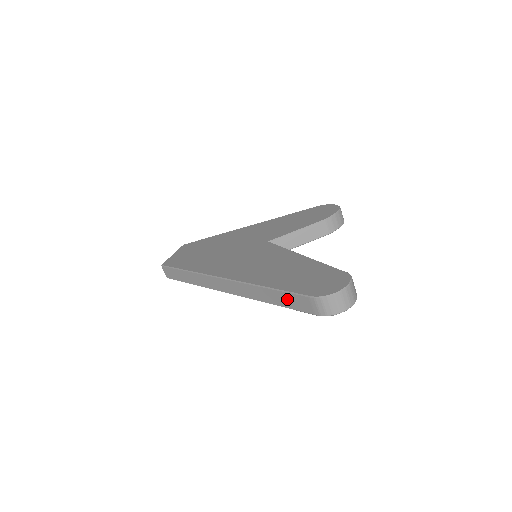
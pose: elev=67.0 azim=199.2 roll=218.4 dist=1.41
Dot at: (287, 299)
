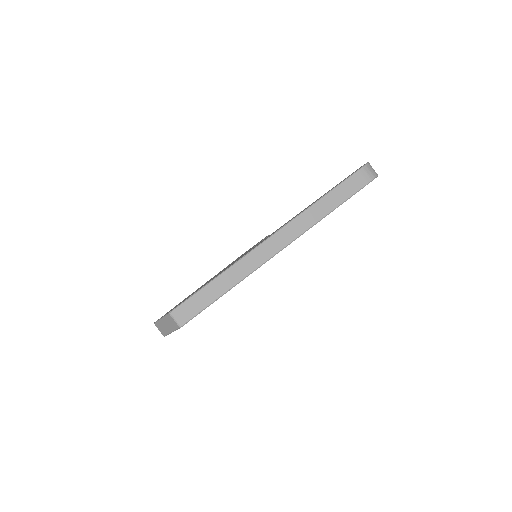
Dot at: (343, 190)
